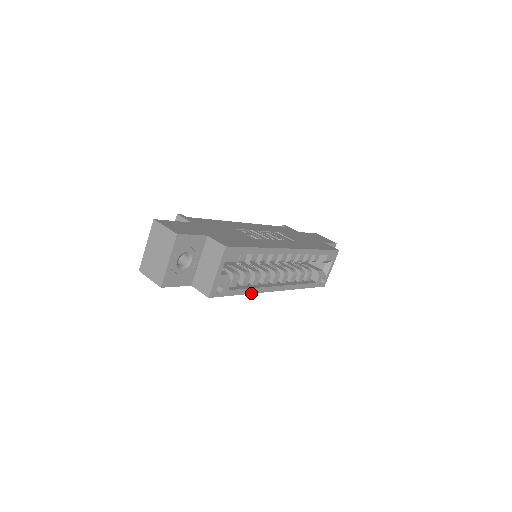
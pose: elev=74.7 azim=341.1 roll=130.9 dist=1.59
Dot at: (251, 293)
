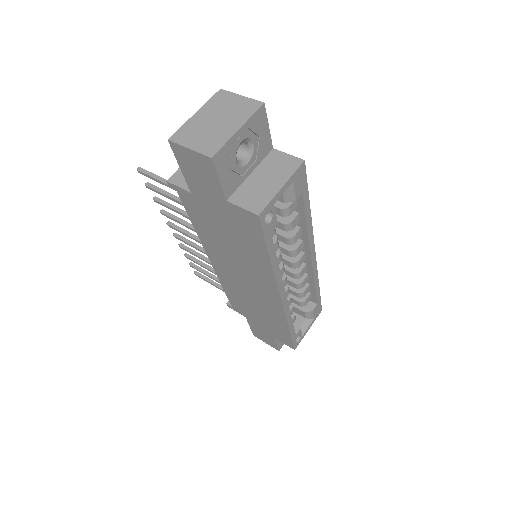
Dot at: (273, 269)
